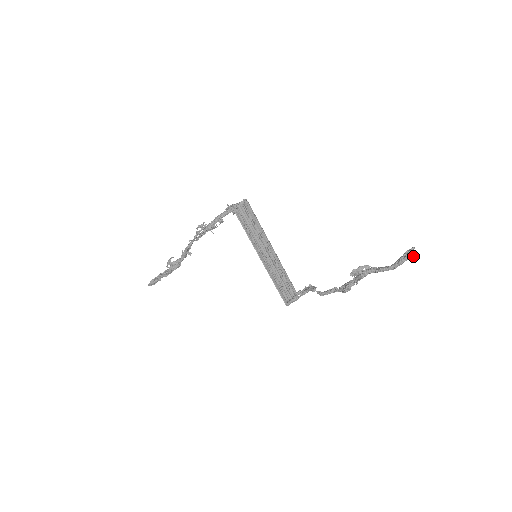
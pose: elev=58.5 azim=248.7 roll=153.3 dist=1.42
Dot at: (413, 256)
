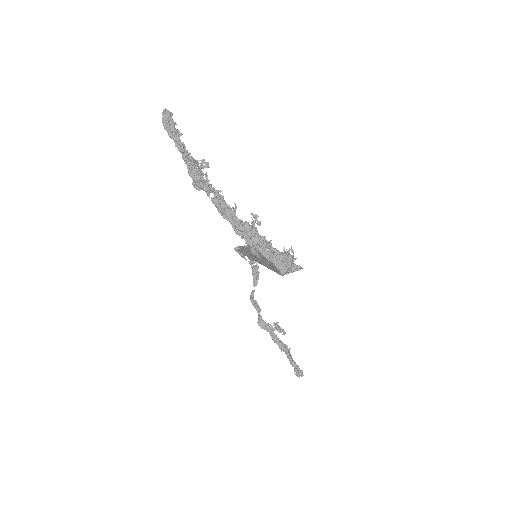
Dot at: (298, 371)
